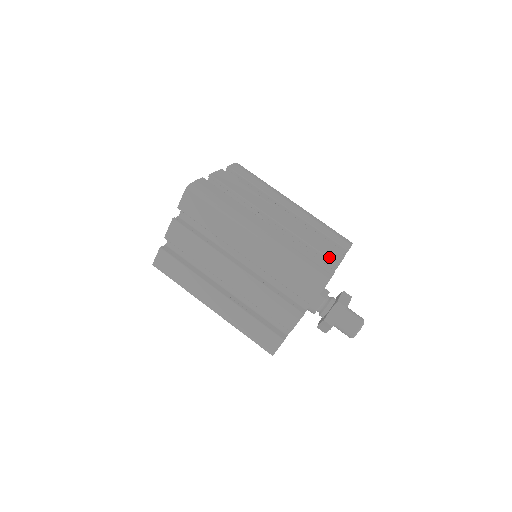
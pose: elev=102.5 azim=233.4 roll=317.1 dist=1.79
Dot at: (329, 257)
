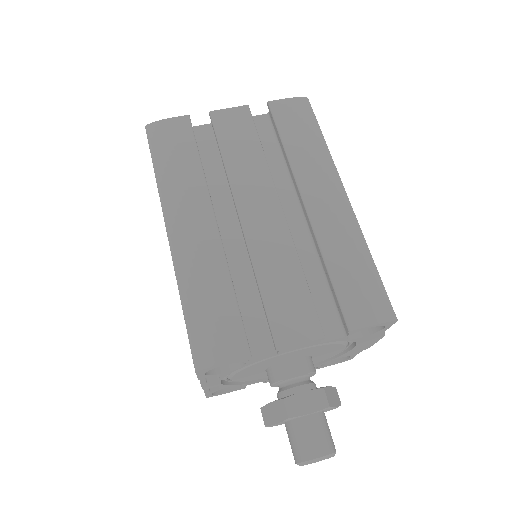
Dot at: (274, 325)
